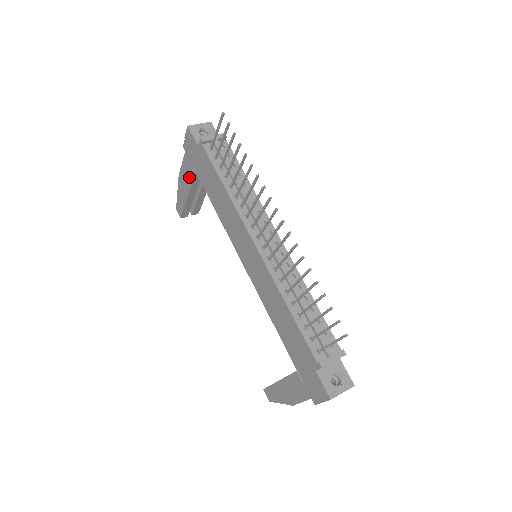
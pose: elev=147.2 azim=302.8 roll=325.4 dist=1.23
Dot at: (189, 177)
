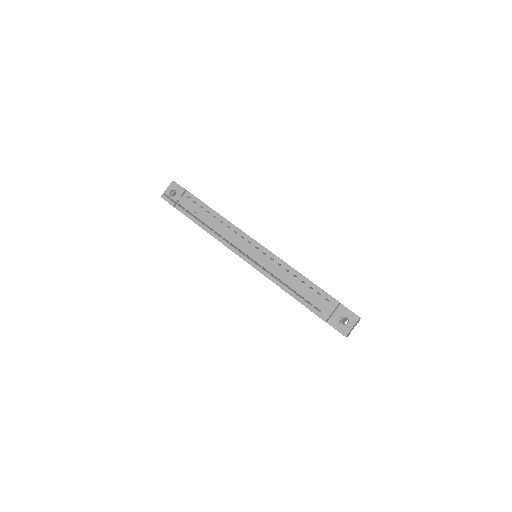
Dot at: occluded
